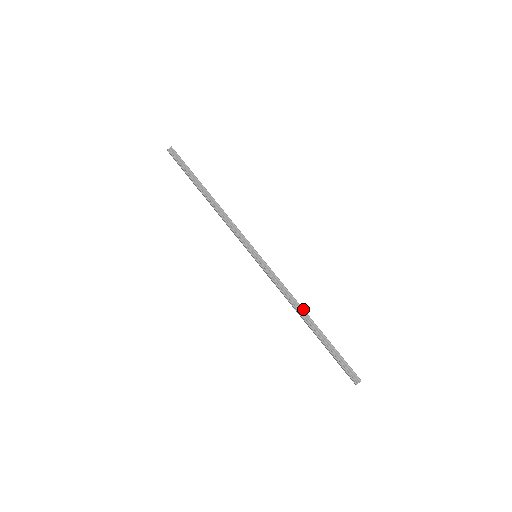
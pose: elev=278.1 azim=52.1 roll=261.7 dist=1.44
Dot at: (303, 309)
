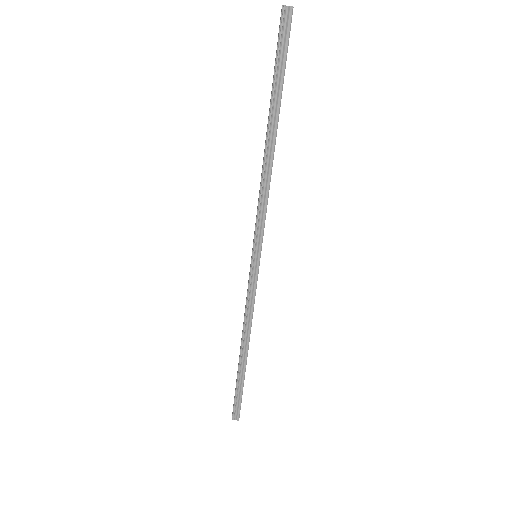
Dot at: (249, 341)
